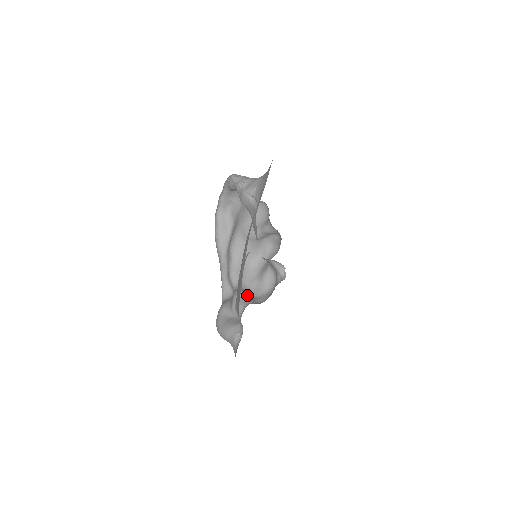
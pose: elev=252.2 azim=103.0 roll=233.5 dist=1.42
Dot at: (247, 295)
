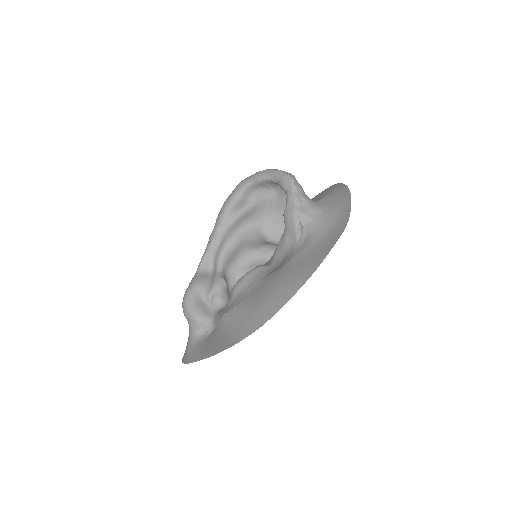
Dot at: (227, 287)
